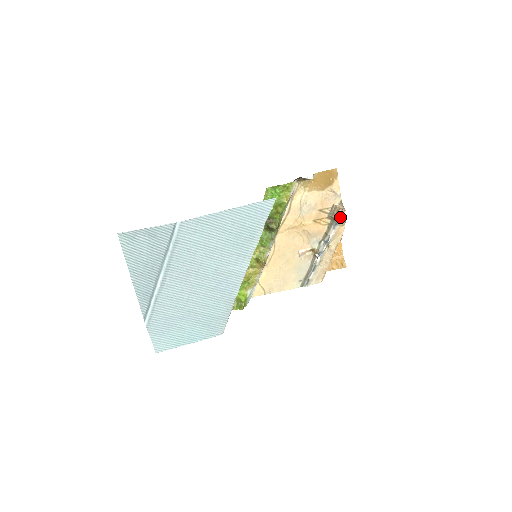
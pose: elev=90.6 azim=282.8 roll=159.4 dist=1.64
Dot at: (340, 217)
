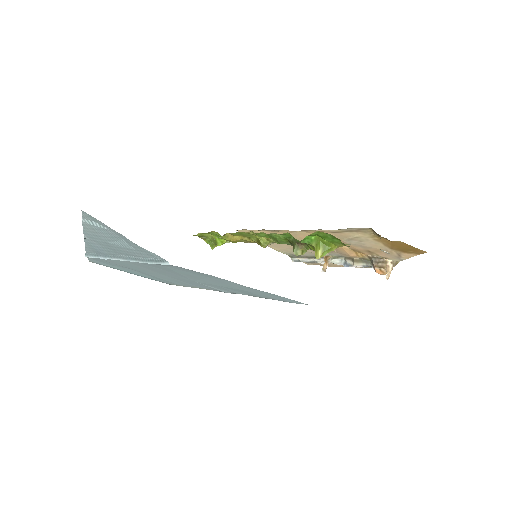
Dot at: (379, 271)
